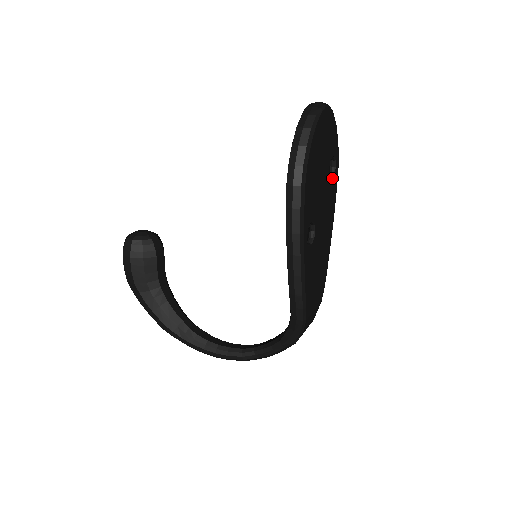
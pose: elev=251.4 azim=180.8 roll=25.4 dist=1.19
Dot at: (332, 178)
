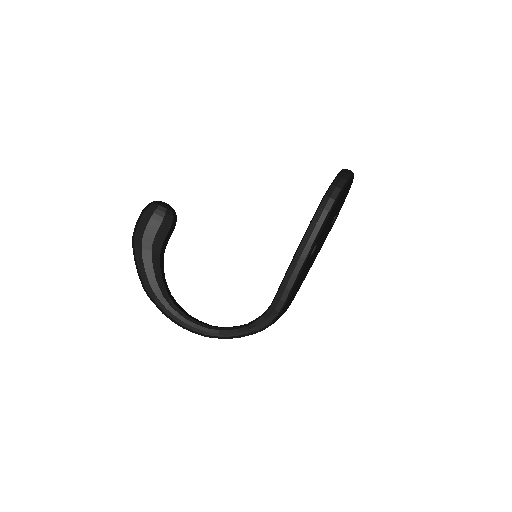
Dot at: (331, 226)
